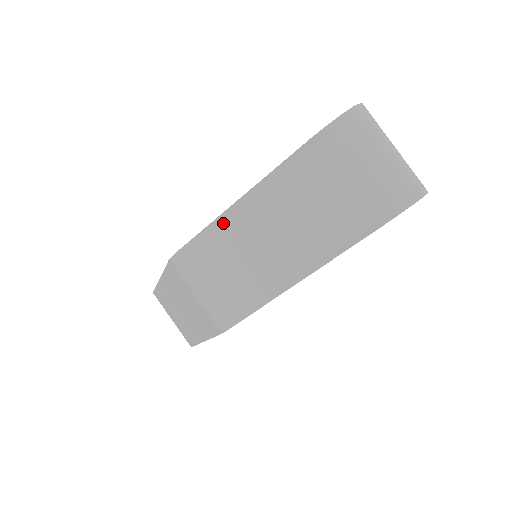
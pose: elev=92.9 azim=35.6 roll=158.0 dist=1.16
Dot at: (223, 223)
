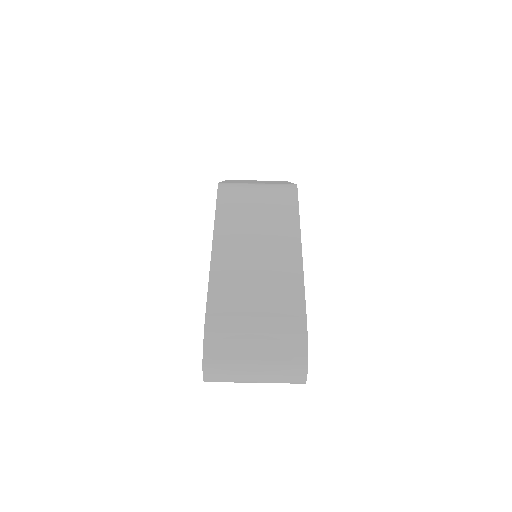
Dot at: occluded
